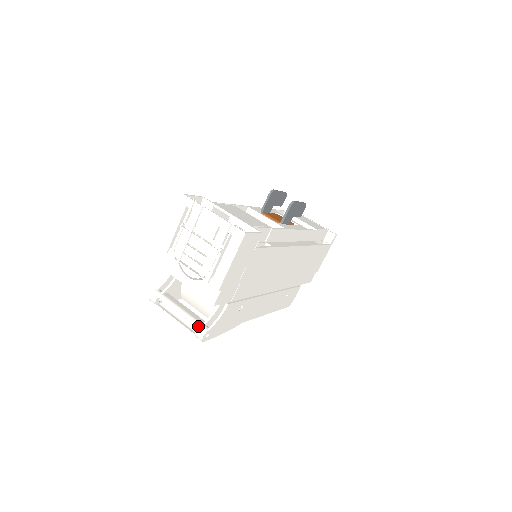
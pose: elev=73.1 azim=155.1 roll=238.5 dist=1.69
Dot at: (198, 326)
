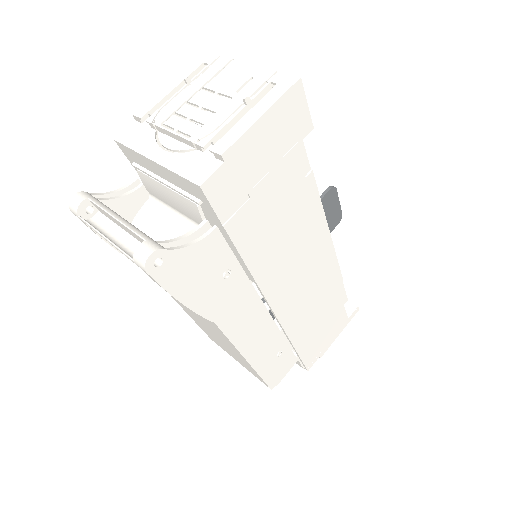
Dot at: (147, 238)
